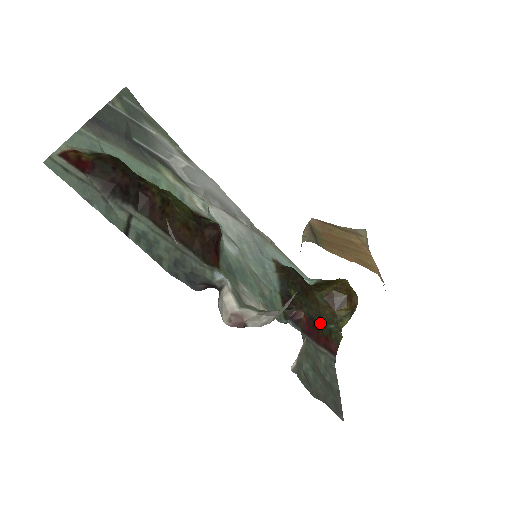
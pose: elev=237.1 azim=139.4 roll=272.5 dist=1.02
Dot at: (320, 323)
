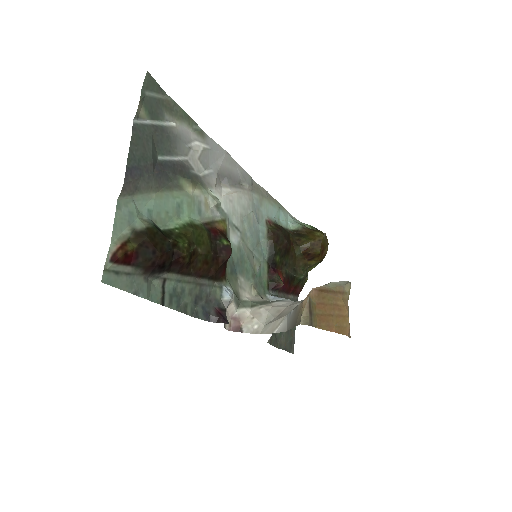
Dot at: (293, 277)
